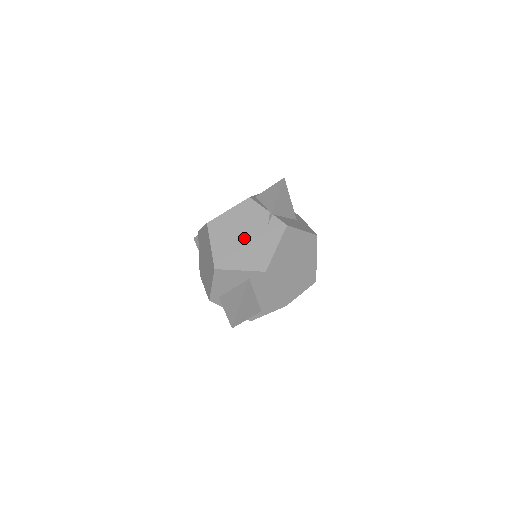
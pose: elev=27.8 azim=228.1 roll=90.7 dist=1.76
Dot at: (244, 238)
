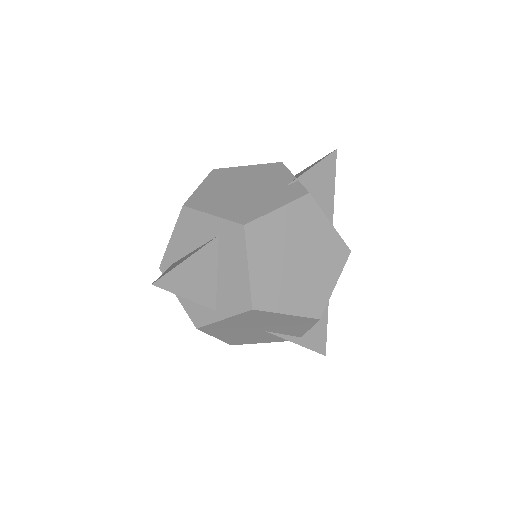
Dot at: (244, 190)
